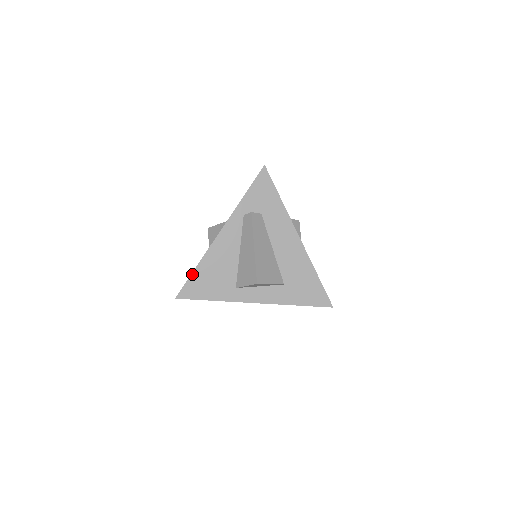
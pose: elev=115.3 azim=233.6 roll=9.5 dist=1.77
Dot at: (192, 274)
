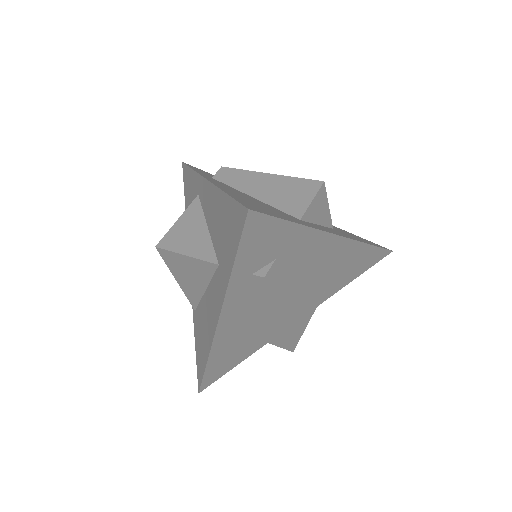
Dot at: (230, 196)
